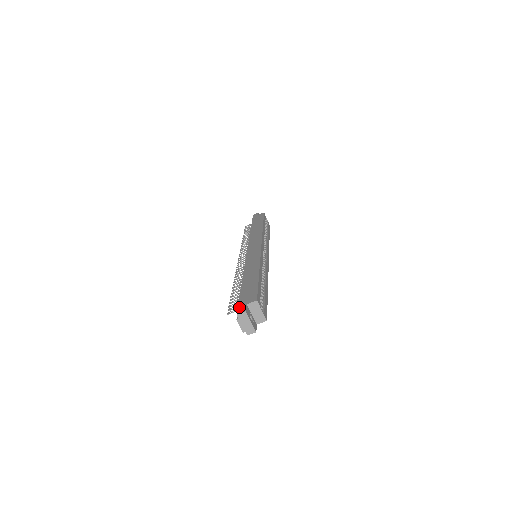
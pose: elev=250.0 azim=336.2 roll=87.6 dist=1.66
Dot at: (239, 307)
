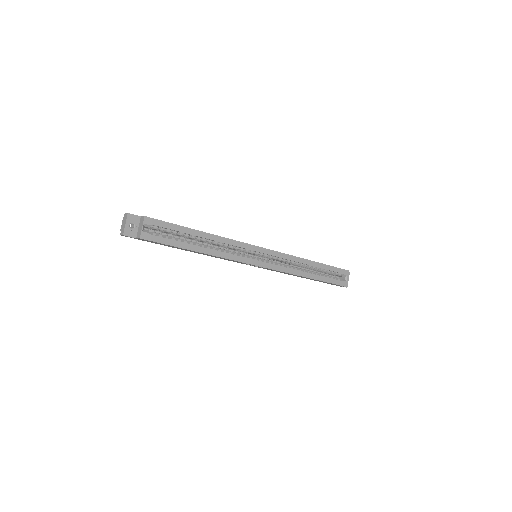
Dot at: occluded
